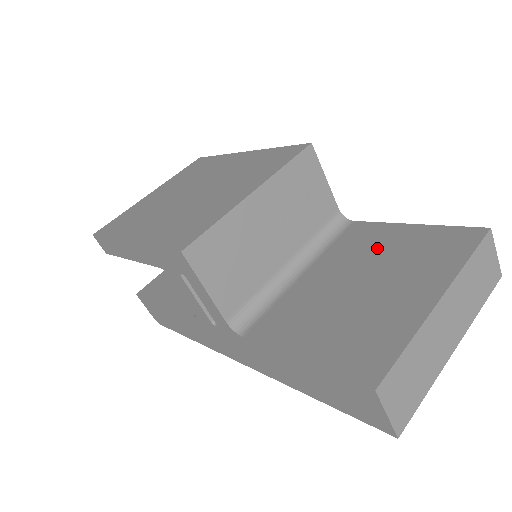
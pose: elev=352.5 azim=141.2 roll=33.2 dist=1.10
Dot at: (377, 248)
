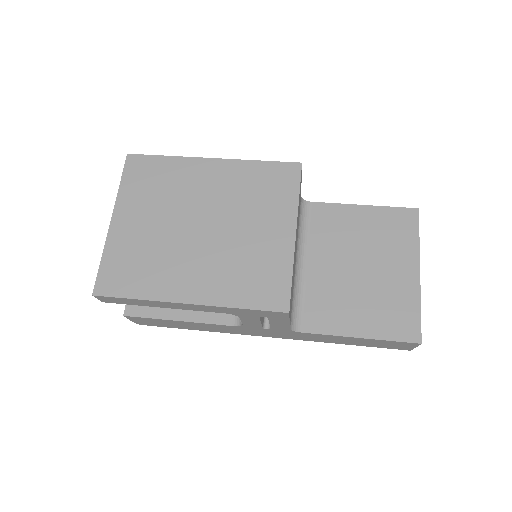
Dot at: (352, 232)
